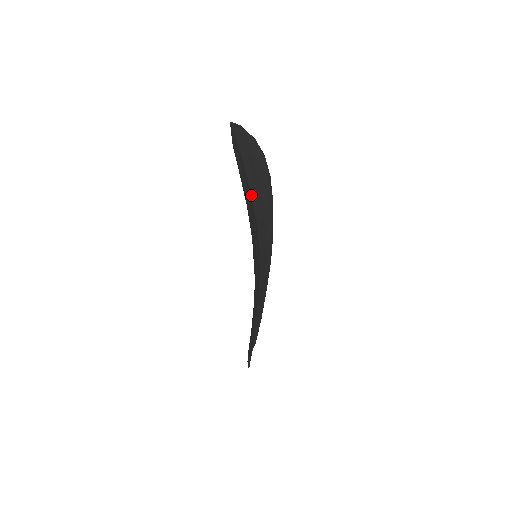
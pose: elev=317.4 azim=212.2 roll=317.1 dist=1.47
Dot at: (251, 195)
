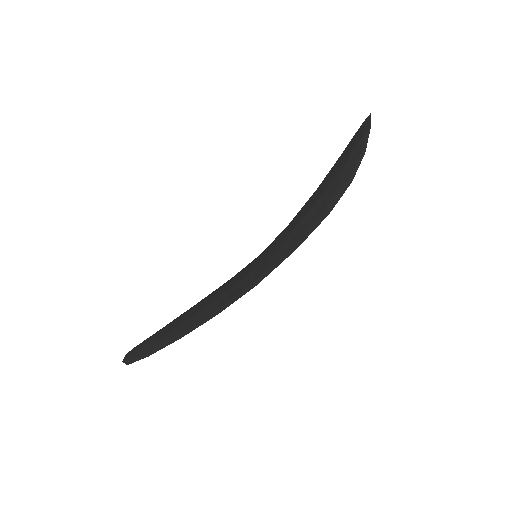
Dot at: occluded
